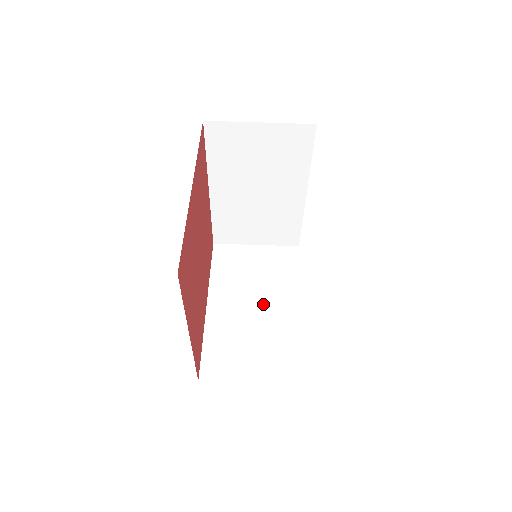
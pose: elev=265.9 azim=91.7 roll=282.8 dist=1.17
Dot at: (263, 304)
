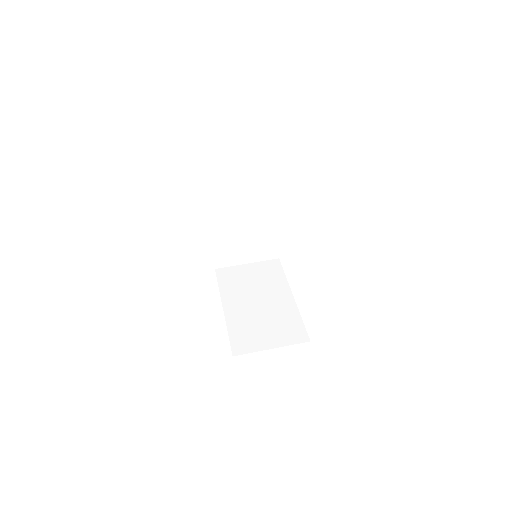
Dot at: occluded
